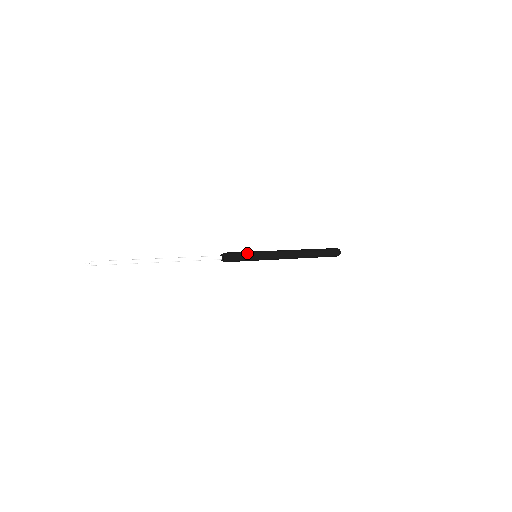
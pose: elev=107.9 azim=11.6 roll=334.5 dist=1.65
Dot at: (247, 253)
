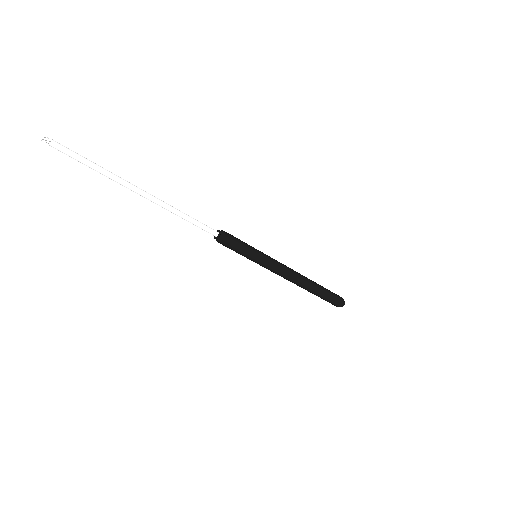
Dot at: (249, 246)
